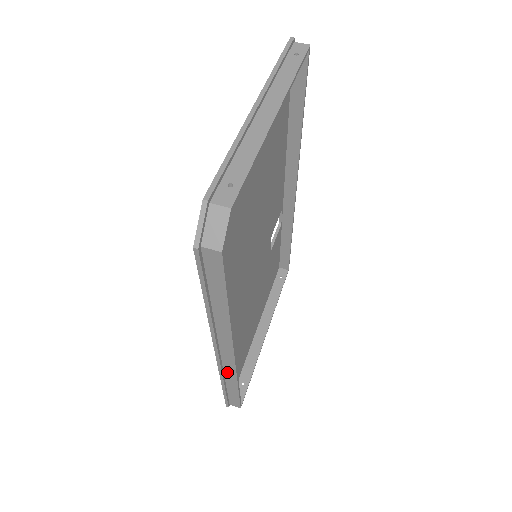
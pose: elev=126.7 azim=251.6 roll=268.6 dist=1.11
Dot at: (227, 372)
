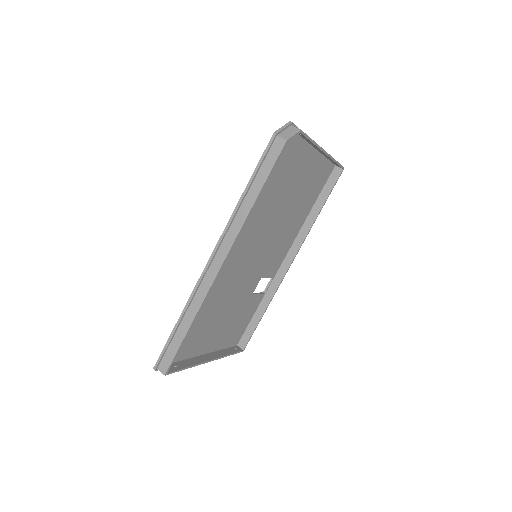
Dot at: (198, 295)
